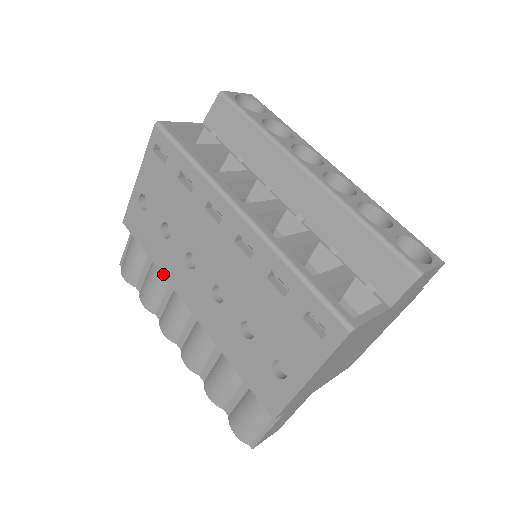
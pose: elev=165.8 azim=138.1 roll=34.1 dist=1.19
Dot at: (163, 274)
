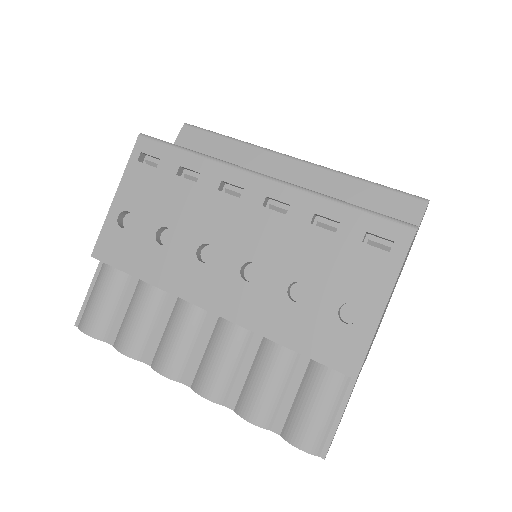
Dot at: (163, 288)
